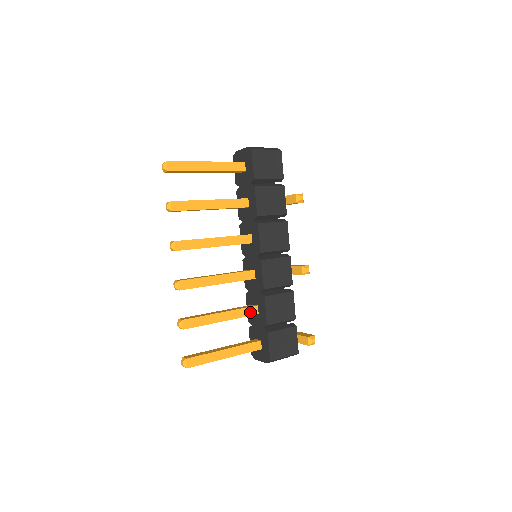
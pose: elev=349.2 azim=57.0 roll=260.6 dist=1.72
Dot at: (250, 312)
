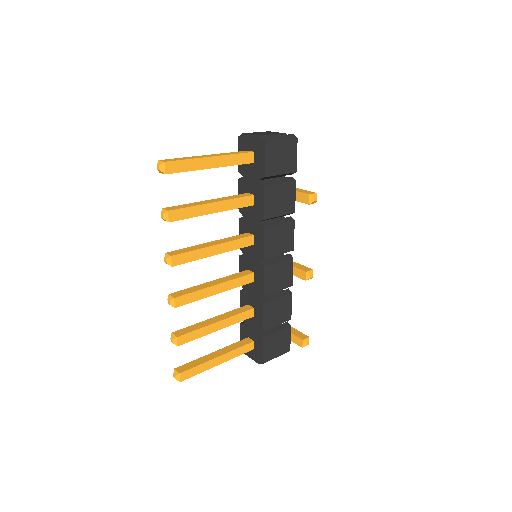
Dot at: (246, 316)
